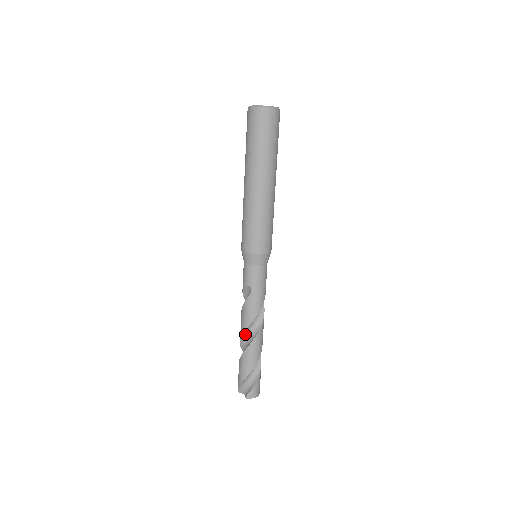
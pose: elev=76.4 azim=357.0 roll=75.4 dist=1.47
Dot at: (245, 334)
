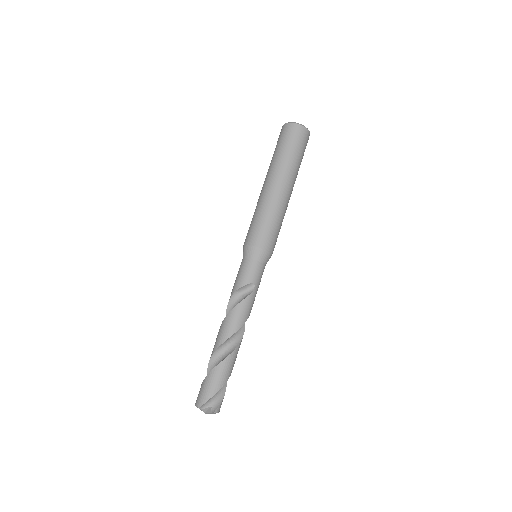
Dot at: (231, 336)
